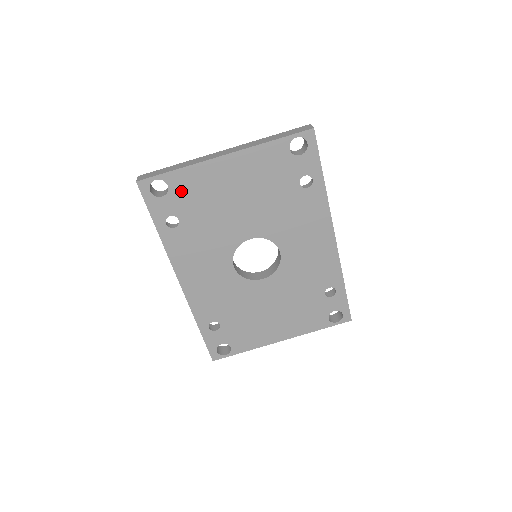
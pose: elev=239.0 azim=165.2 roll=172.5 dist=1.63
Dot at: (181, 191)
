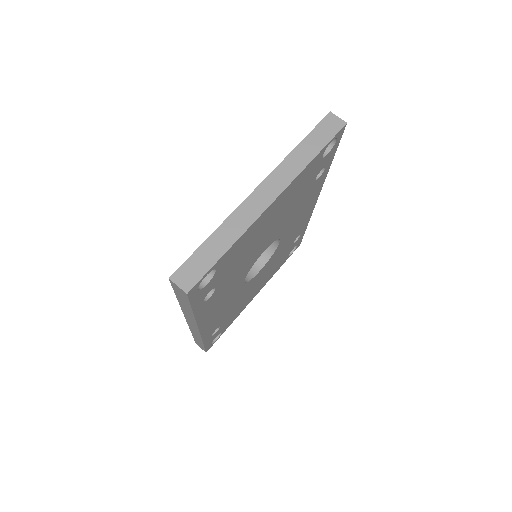
Dot at: (226, 264)
